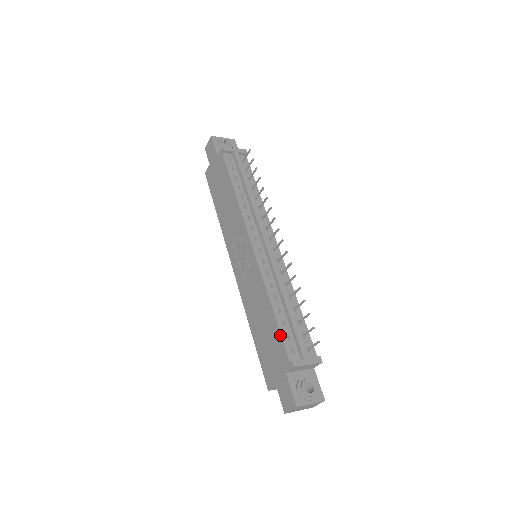
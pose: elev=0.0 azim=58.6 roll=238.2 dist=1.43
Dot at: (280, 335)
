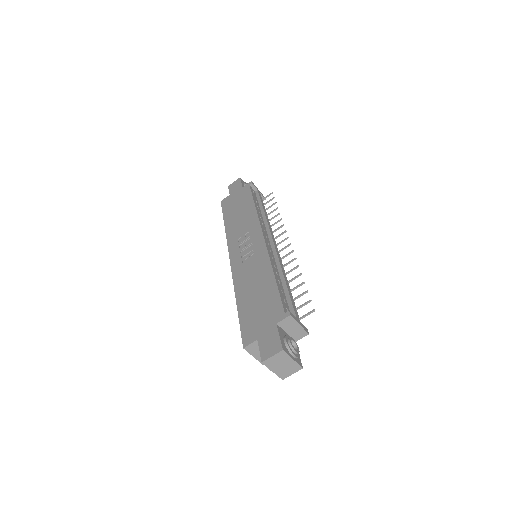
Dot at: (279, 294)
